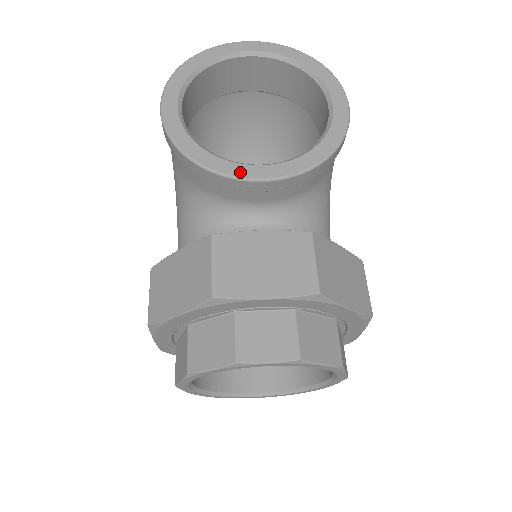
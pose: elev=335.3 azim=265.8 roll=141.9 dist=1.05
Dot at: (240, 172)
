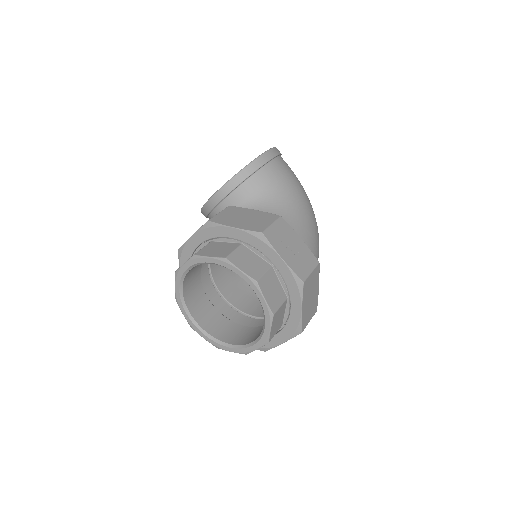
Dot at: occluded
